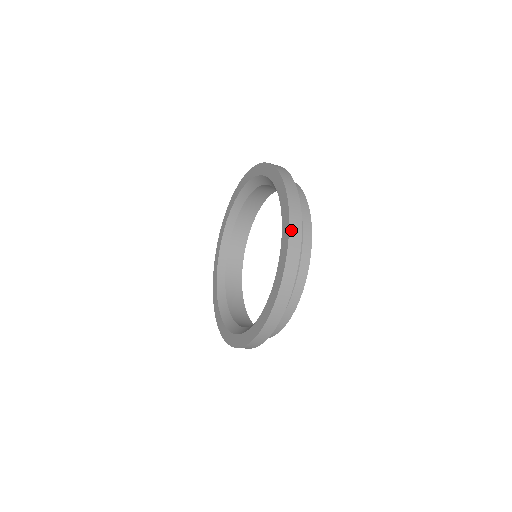
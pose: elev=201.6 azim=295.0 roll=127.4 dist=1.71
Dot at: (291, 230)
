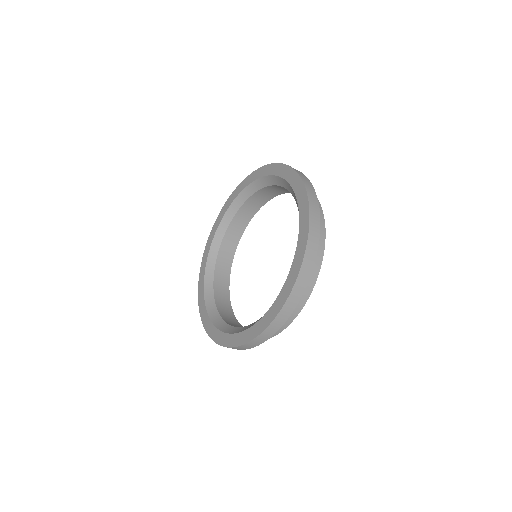
Dot at: (276, 319)
